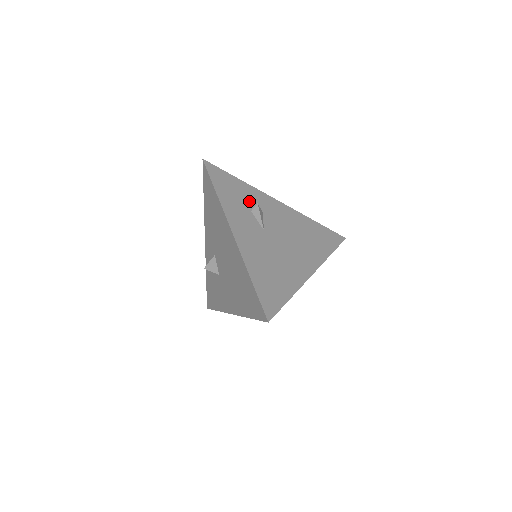
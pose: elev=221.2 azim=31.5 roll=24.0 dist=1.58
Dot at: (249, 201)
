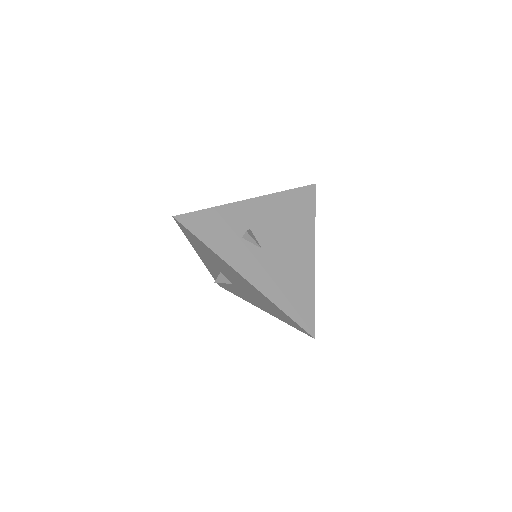
Dot at: (234, 227)
